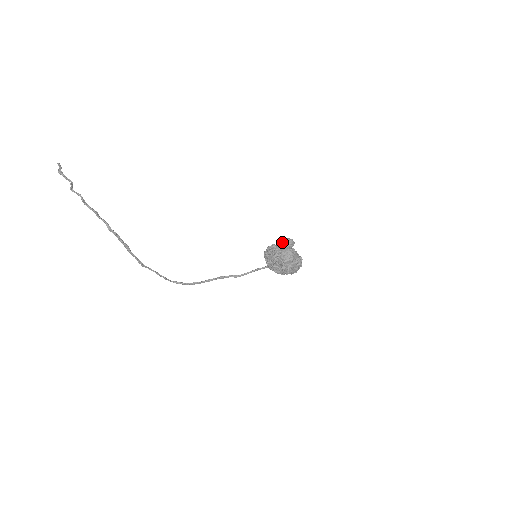
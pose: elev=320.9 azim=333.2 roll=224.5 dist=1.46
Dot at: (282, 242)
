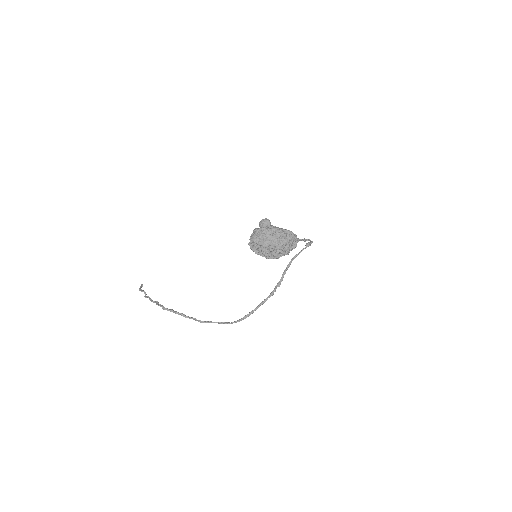
Dot at: occluded
